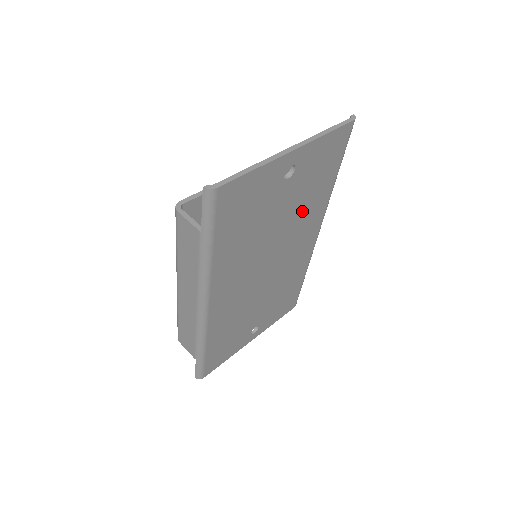
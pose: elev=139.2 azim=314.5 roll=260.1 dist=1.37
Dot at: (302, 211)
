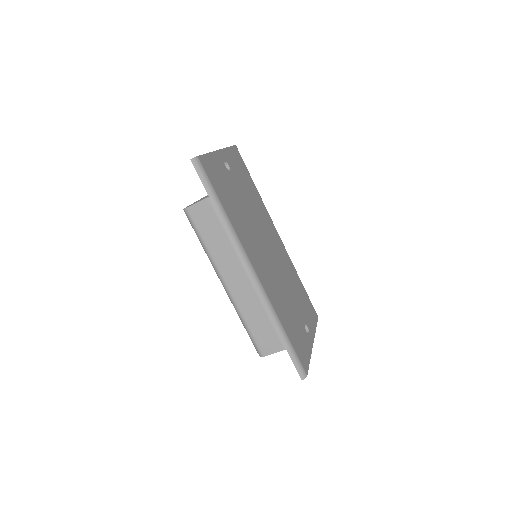
Dot at: (255, 206)
